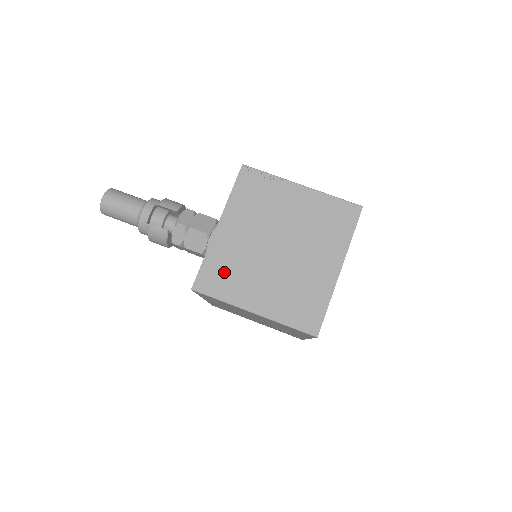
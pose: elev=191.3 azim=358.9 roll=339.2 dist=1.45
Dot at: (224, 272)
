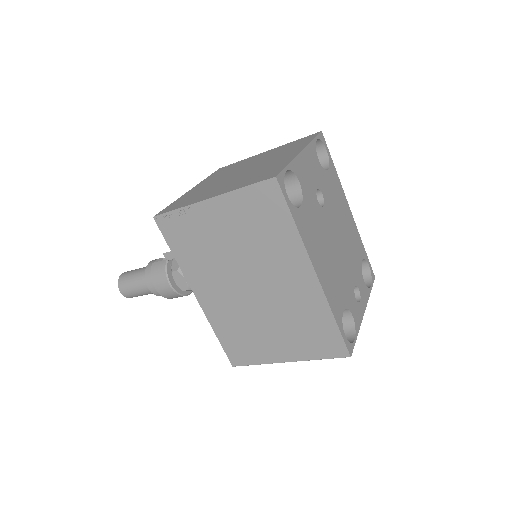
Dot at: (188, 199)
